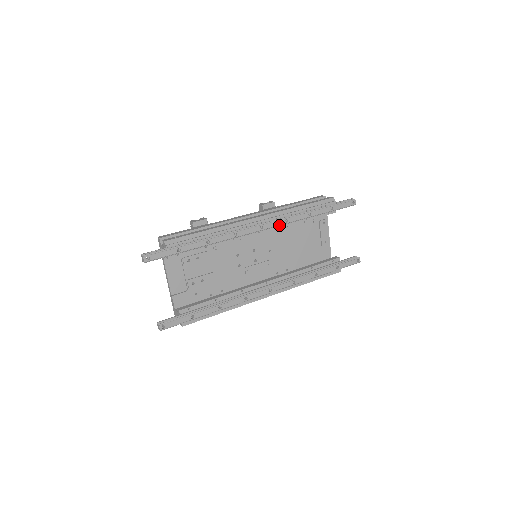
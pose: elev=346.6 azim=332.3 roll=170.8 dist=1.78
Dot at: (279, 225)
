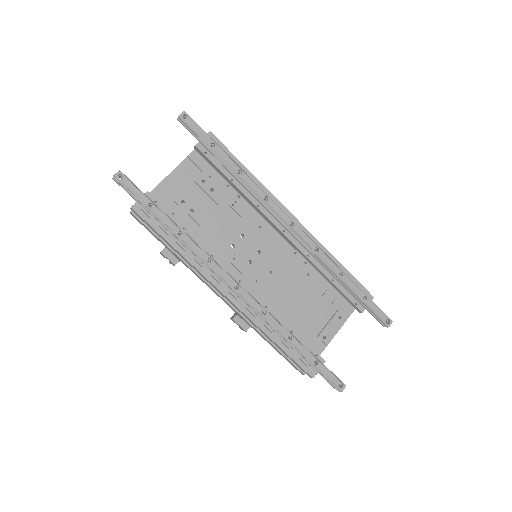
Dot at: (307, 245)
